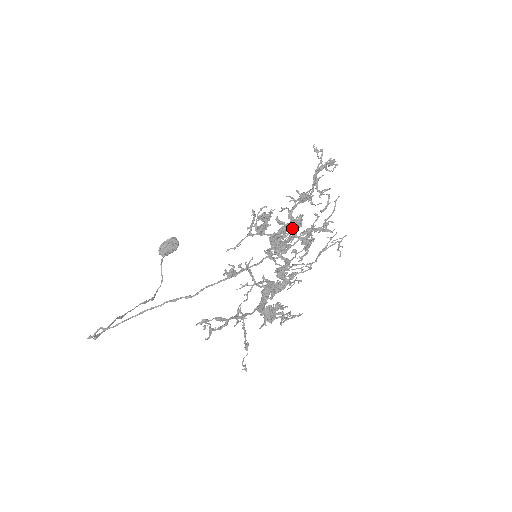
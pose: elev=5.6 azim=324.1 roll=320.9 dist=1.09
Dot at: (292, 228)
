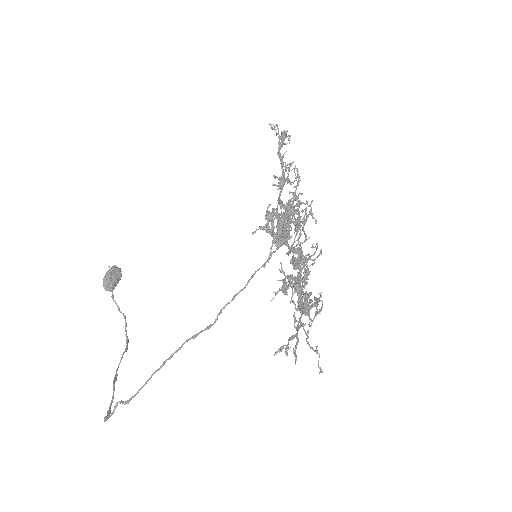
Dot at: (289, 216)
